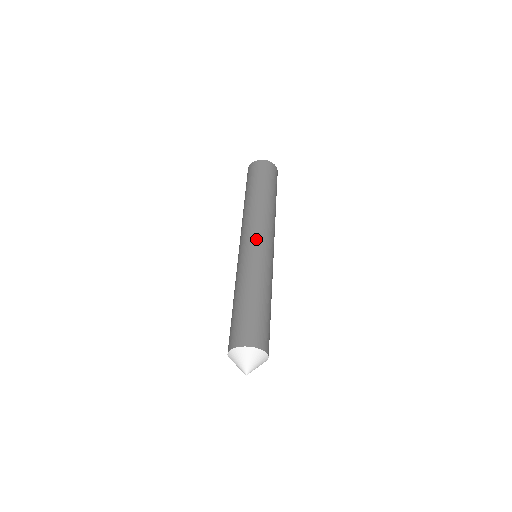
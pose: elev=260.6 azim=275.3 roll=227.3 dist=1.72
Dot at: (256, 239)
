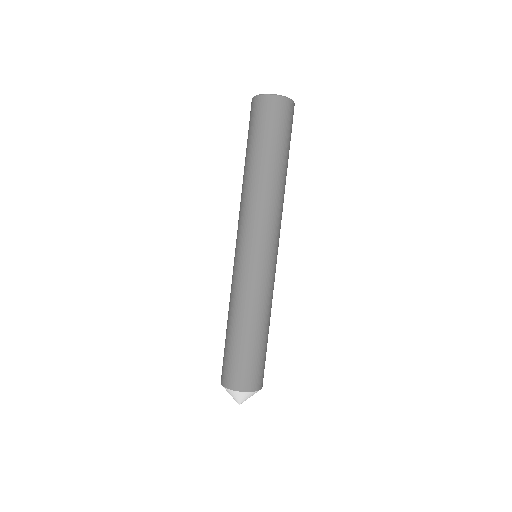
Dot at: (255, 248)
